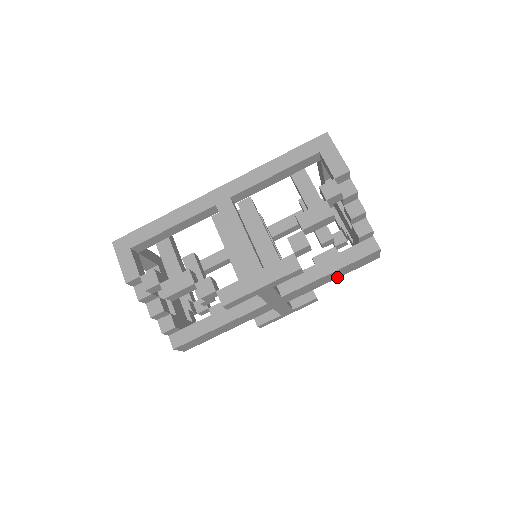
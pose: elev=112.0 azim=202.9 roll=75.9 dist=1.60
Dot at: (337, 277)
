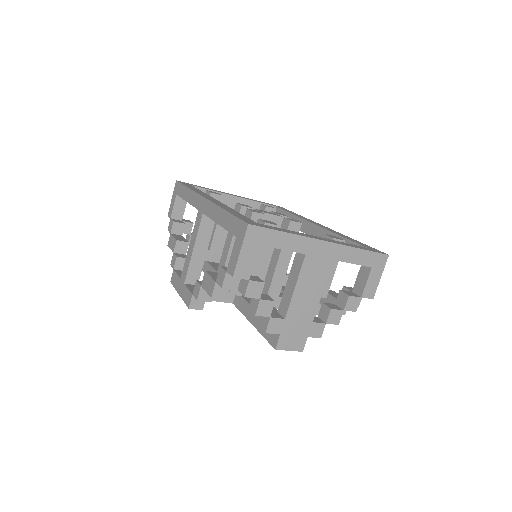
Dot at: occluded
